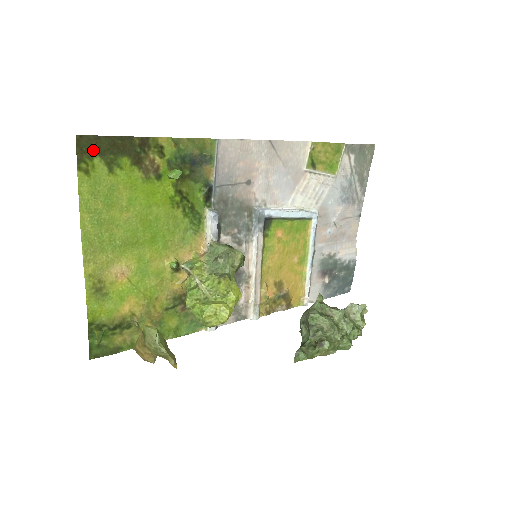
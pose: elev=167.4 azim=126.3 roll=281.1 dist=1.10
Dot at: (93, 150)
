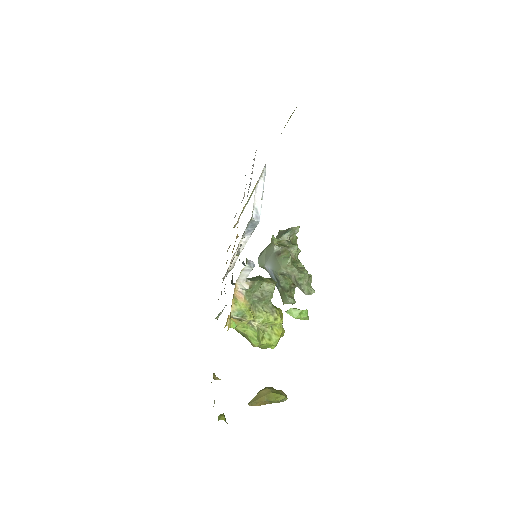
Dot at: occluded
